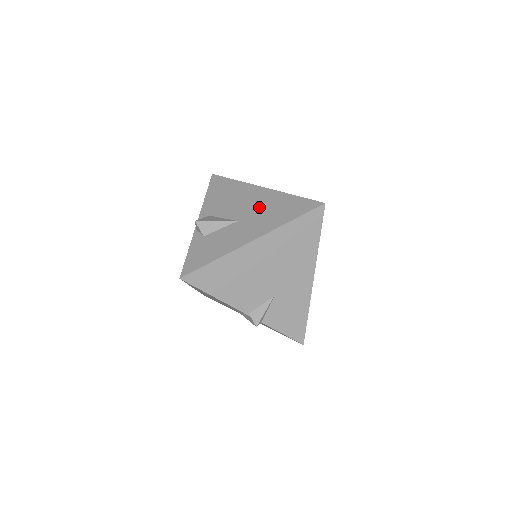
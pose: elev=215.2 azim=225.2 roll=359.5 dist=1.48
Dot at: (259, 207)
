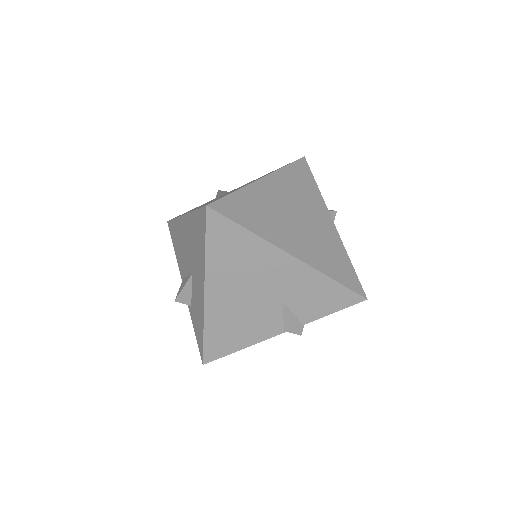
Dot at: (191, 246)
